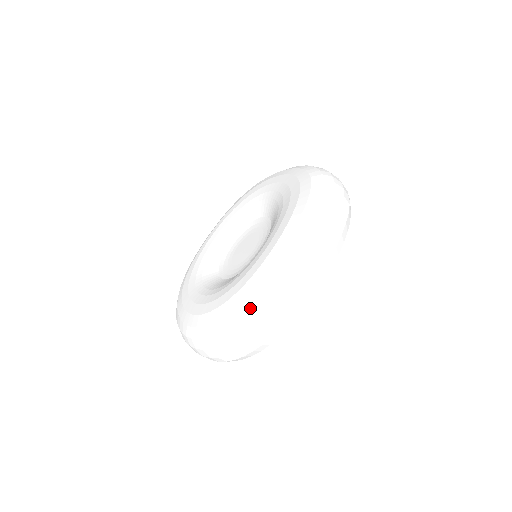
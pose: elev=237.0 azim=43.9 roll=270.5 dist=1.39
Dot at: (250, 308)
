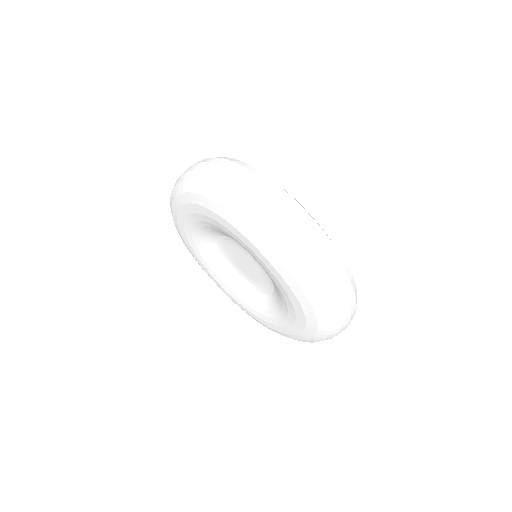
Dot at: (326, 309)
